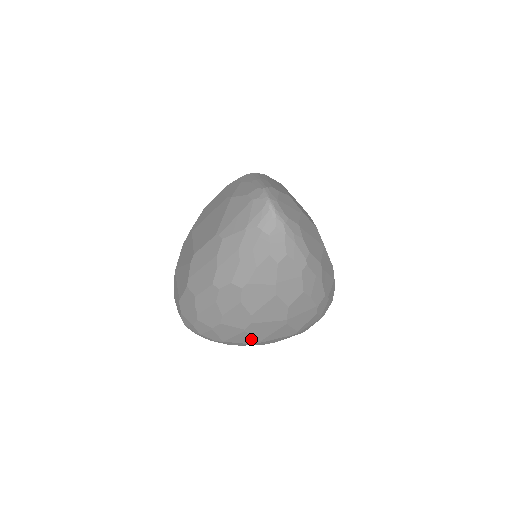
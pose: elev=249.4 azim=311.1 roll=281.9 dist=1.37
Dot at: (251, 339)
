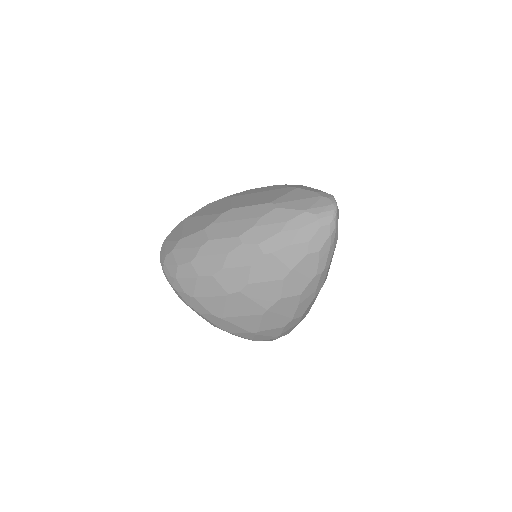
Dot at: (220, 309)
